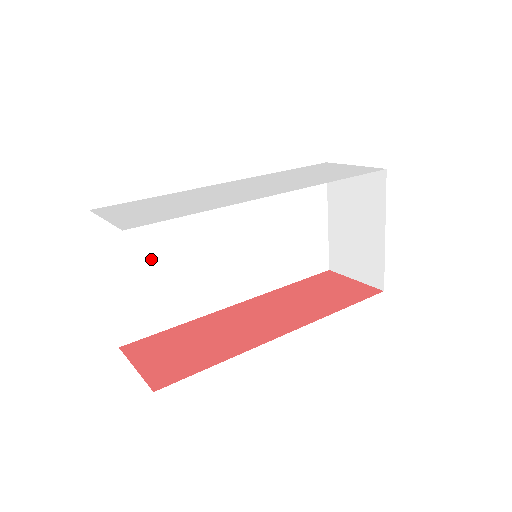
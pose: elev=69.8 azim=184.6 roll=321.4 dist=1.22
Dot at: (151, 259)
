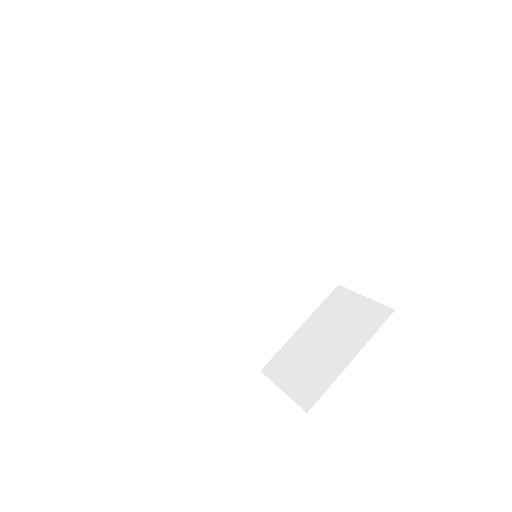
Dot at: (185, 169)
